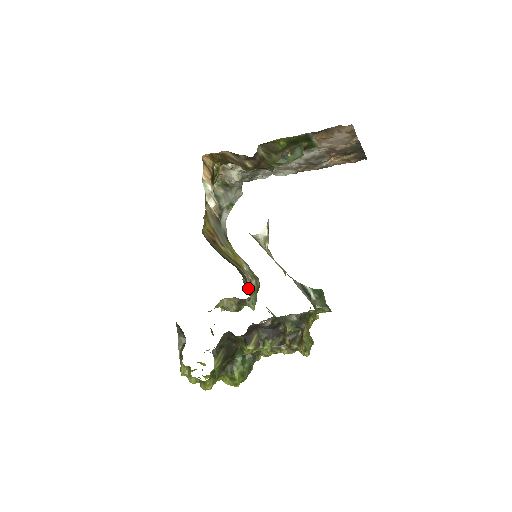
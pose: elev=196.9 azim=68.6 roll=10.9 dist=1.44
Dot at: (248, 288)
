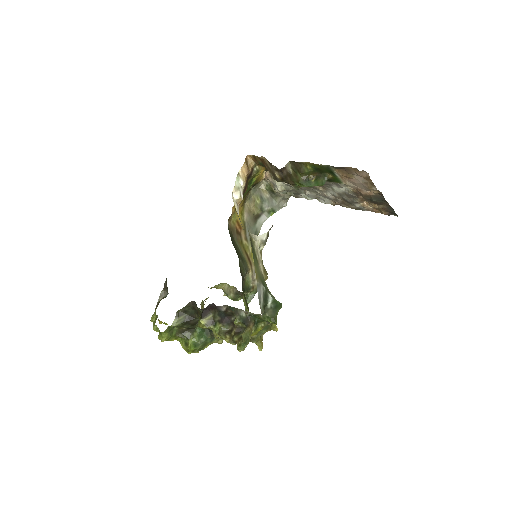
Dot at: (248, 284)
